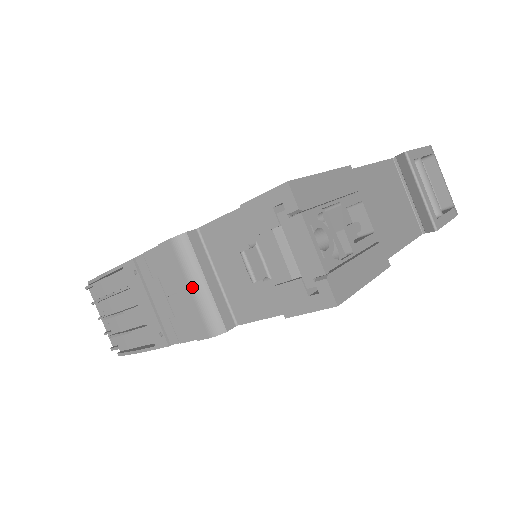
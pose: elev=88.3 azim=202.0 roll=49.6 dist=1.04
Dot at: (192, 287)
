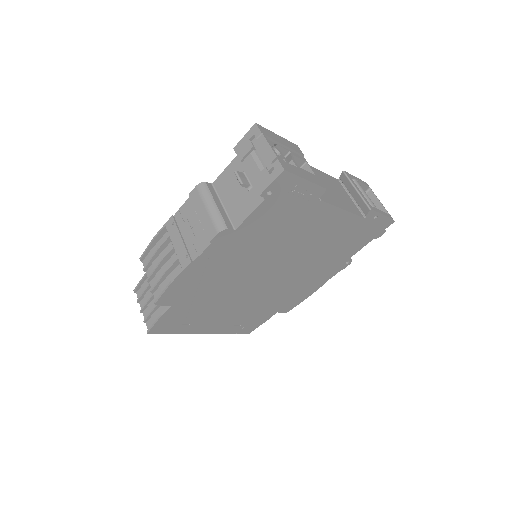
Dot at: (207, 208)
